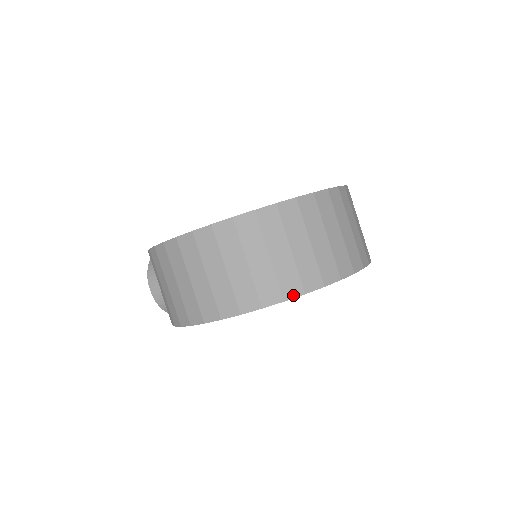
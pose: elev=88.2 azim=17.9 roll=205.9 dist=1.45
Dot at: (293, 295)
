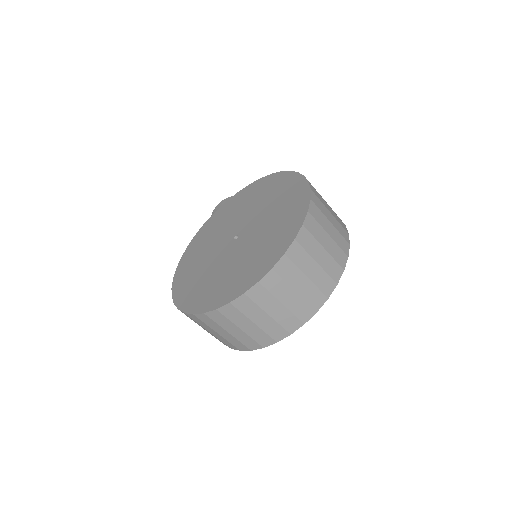
Dot at: (234, 349)
